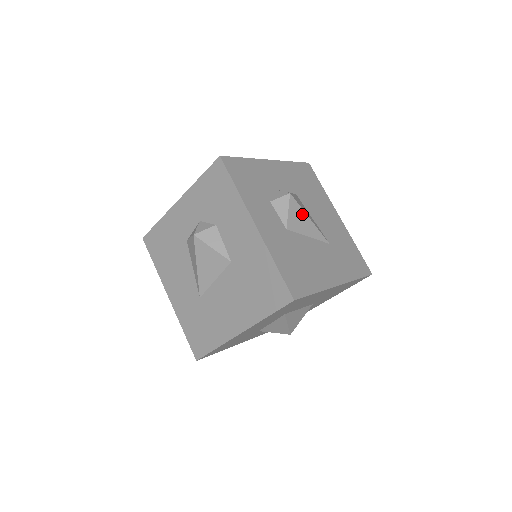
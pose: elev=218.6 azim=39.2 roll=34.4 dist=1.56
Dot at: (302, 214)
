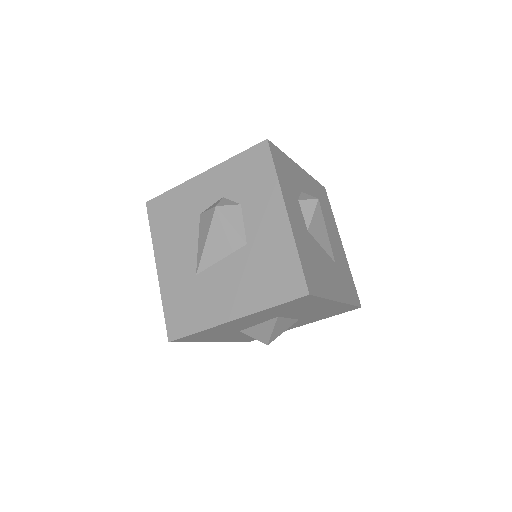
Dot at: (322, 223)
